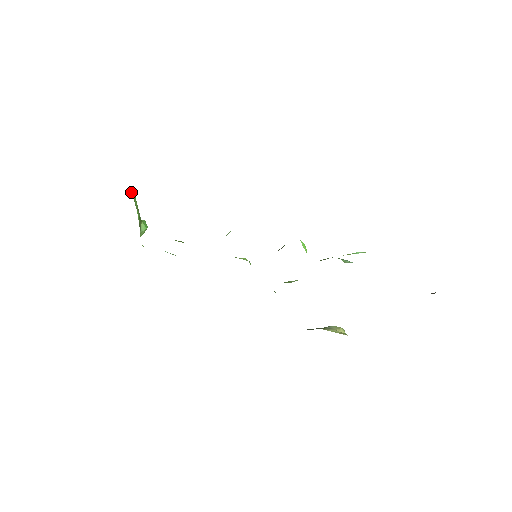
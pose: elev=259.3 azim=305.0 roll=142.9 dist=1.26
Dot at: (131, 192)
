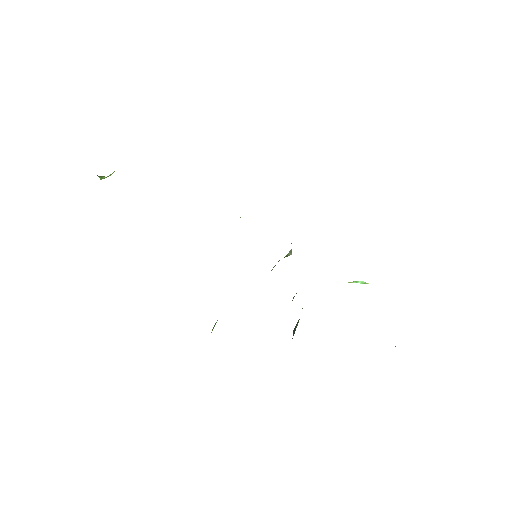
Dot at: occluded
